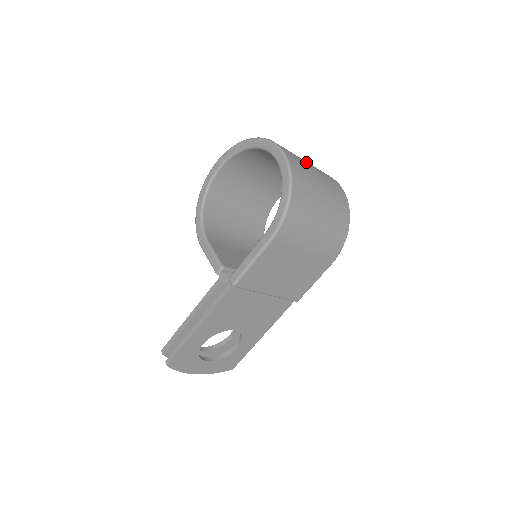
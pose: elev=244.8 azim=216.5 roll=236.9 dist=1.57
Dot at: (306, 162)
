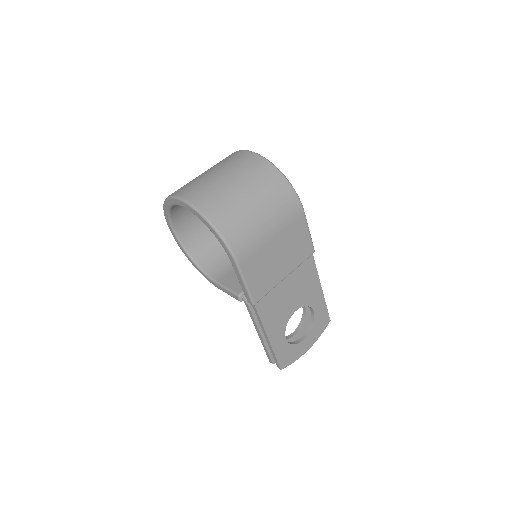
Dot at: (210, 176)
